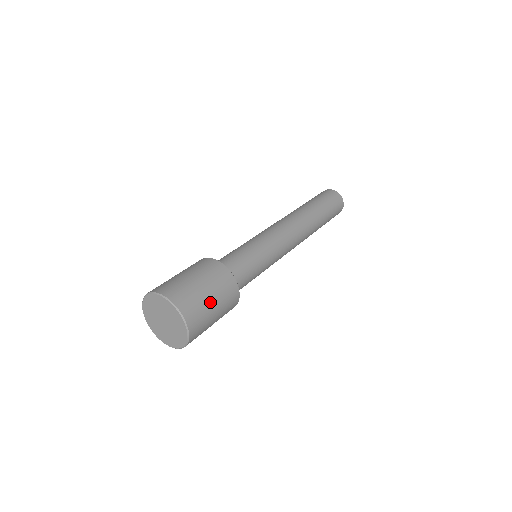
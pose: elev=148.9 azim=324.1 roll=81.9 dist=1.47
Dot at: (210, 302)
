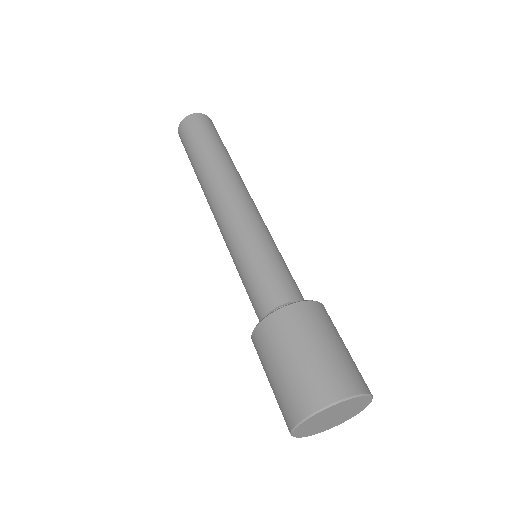
Dot at: (347, 351)
